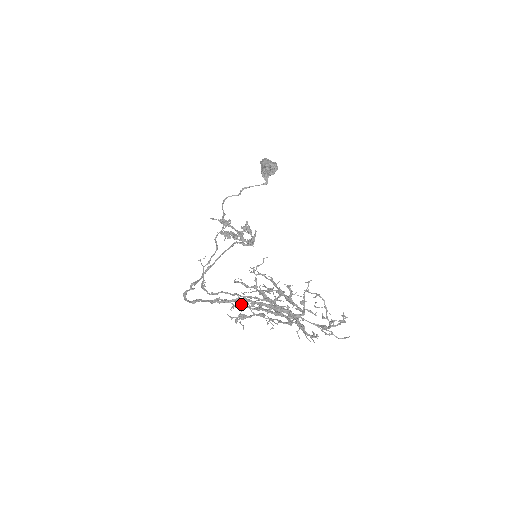
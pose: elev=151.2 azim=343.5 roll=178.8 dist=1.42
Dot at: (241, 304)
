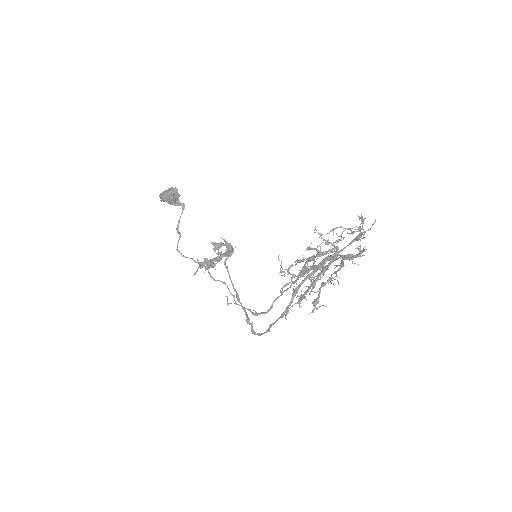
Dot at: (302, 296)
